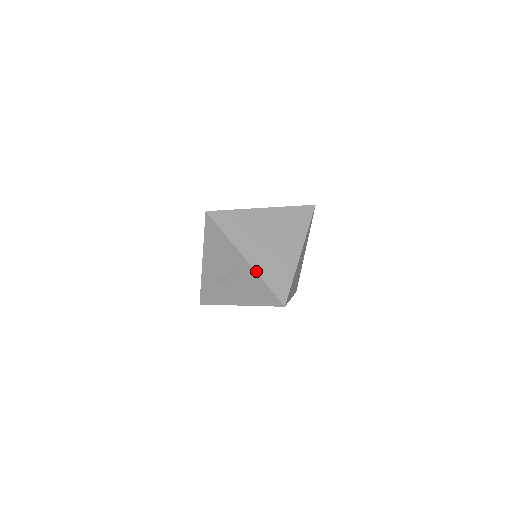
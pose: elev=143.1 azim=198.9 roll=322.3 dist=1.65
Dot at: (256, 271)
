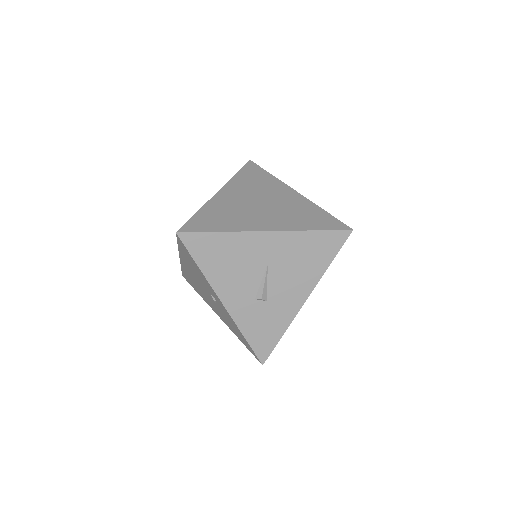
Dot at: (291, 230)
